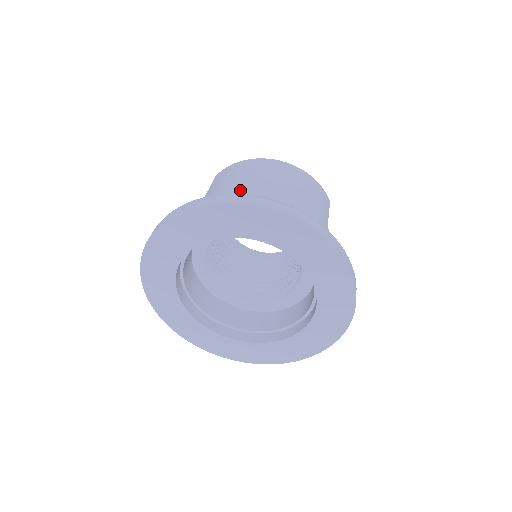
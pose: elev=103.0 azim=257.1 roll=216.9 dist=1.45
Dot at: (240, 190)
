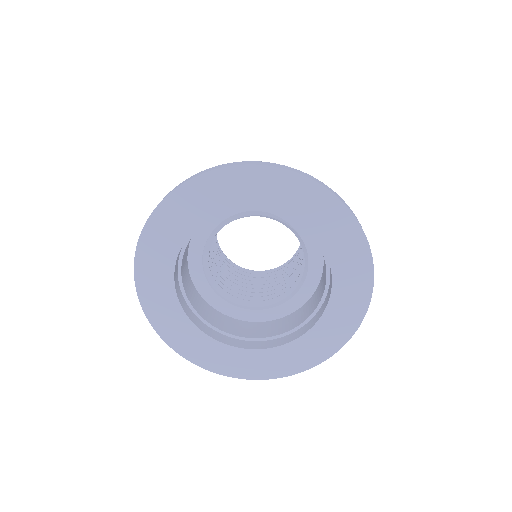
Dot at: occluded
